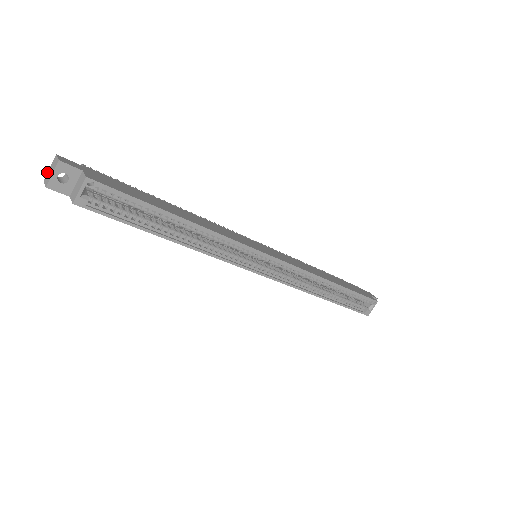
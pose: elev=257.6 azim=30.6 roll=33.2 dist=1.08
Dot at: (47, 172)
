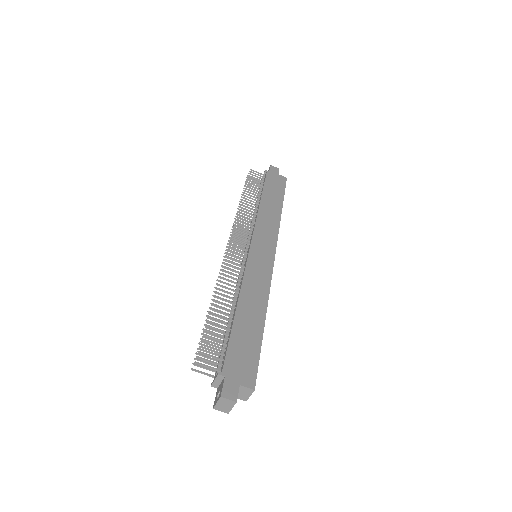
Dot at: (215, 405)
